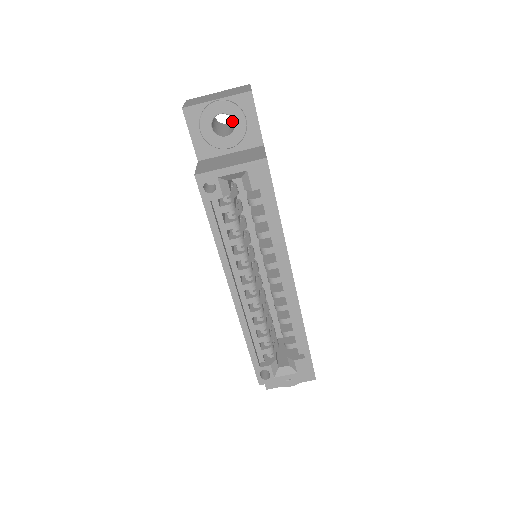
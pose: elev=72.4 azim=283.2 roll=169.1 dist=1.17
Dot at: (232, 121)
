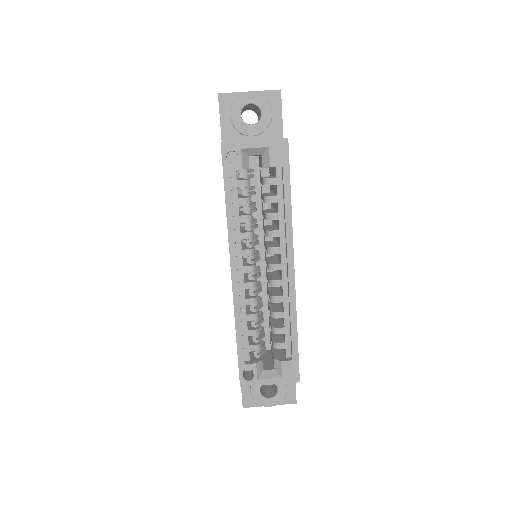
Dot at: occluded
